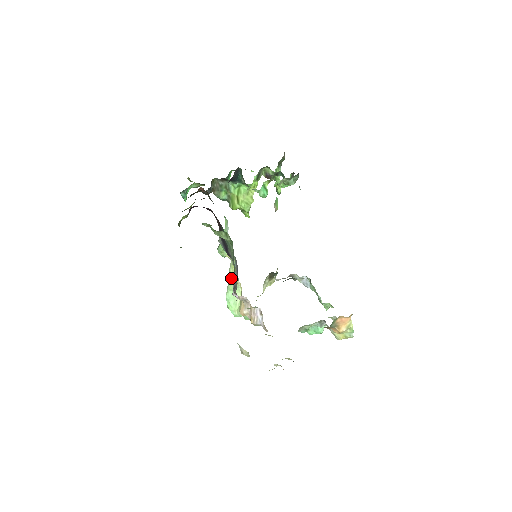
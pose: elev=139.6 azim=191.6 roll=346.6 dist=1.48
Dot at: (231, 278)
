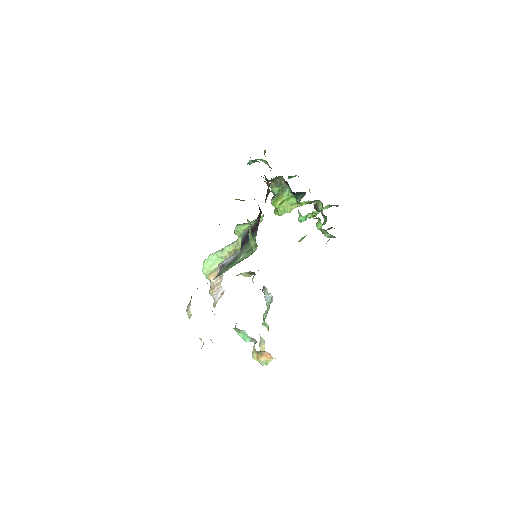
Dot at: (226, 251)
